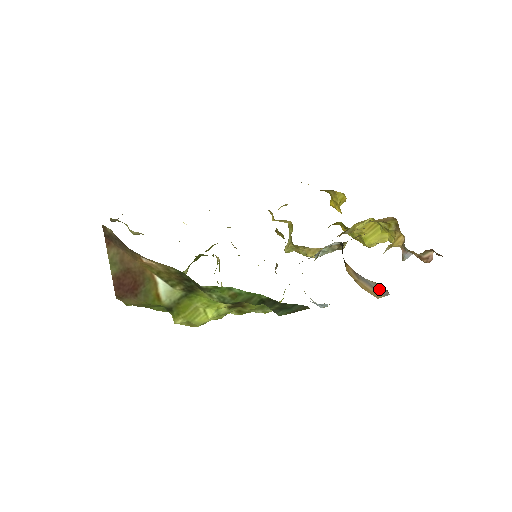
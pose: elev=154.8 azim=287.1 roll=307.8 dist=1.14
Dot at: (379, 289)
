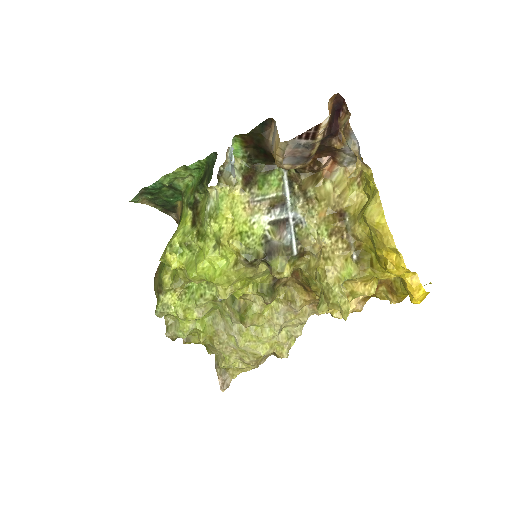
Dot at: (275, 131)
